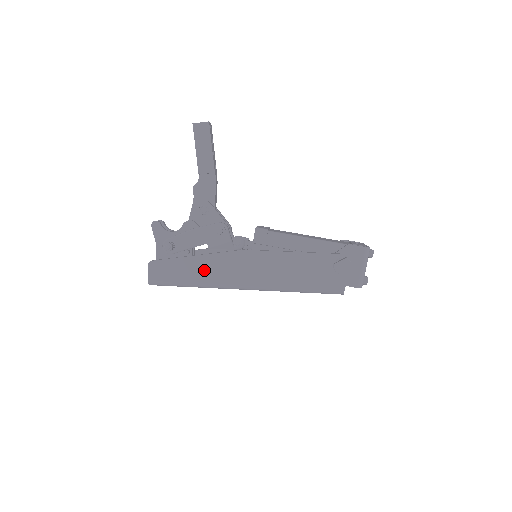
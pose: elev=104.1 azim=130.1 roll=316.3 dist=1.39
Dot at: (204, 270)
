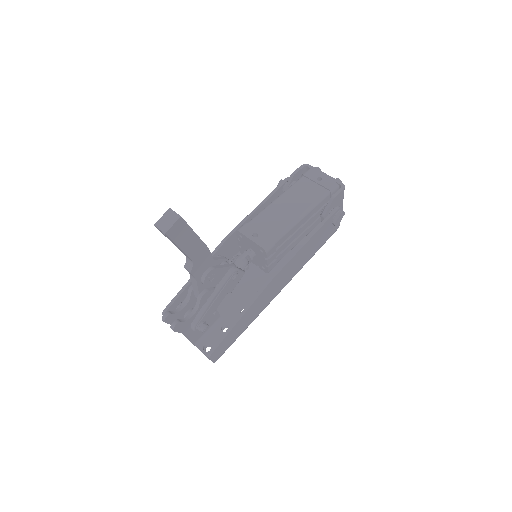
Dot at: (251, 315)
